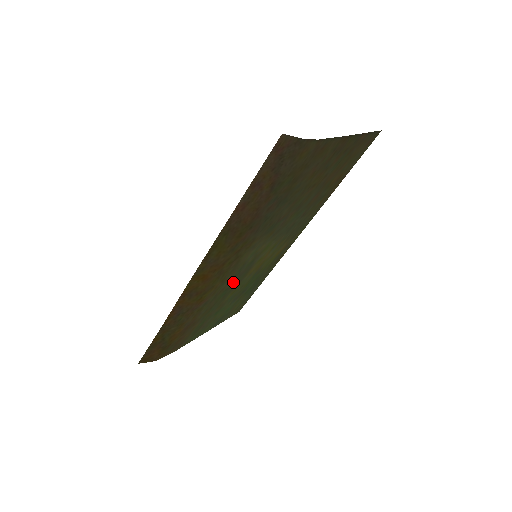
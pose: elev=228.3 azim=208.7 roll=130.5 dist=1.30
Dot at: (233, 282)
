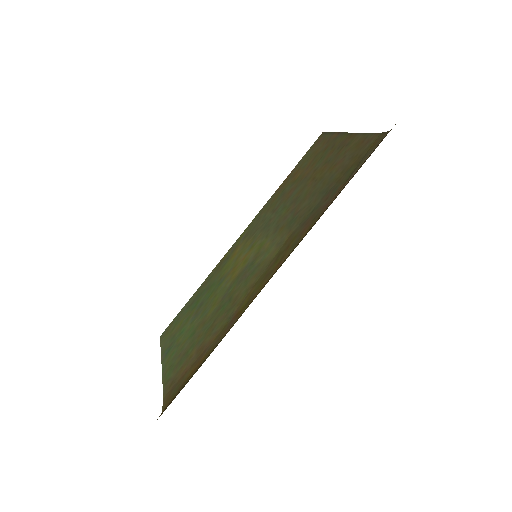
Dot at: (235, 289)
